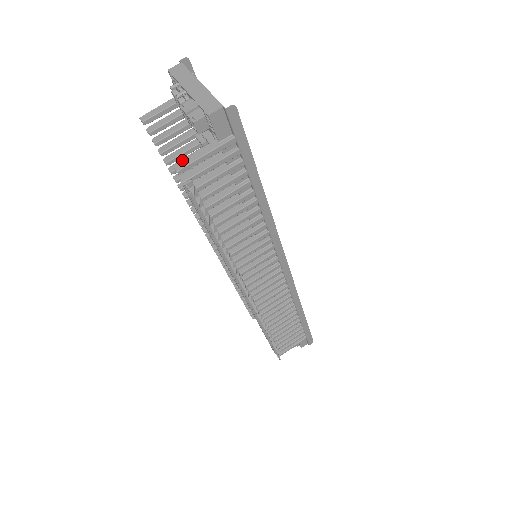
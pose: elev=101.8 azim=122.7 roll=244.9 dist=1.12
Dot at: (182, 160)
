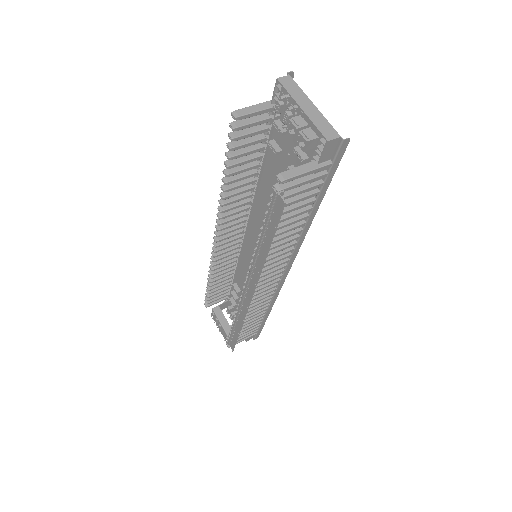
Dot at: (285, 171)
